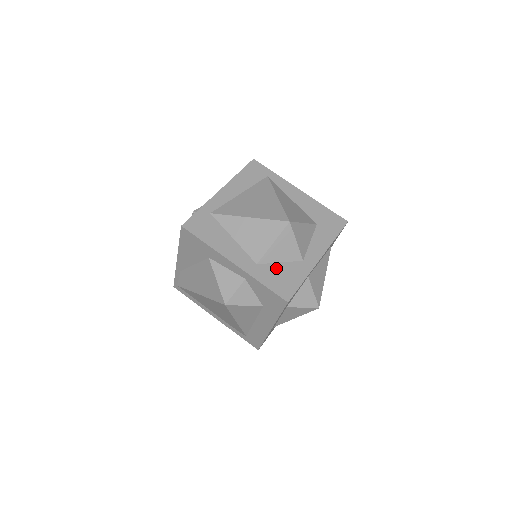
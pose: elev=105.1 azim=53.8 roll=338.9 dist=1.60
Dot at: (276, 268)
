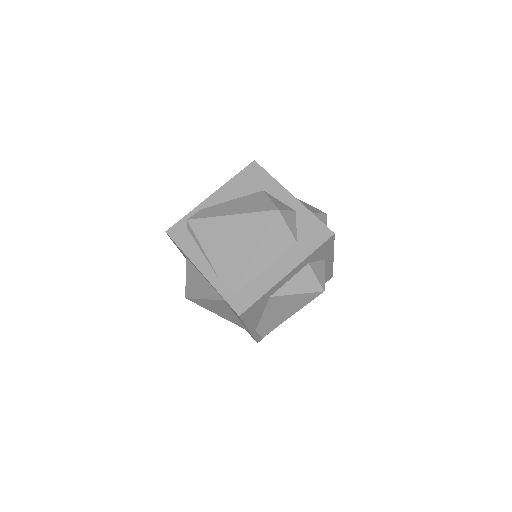
Dot at: occluded
